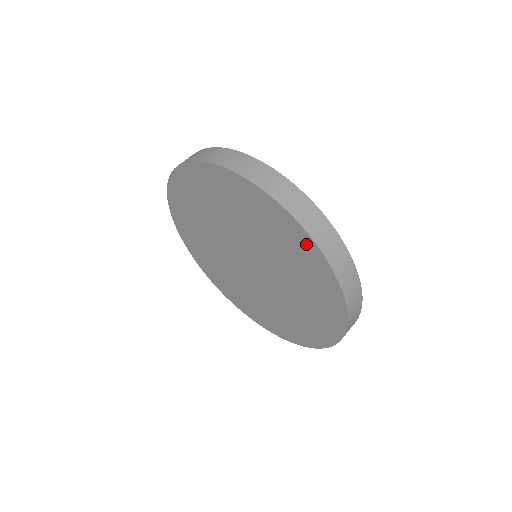
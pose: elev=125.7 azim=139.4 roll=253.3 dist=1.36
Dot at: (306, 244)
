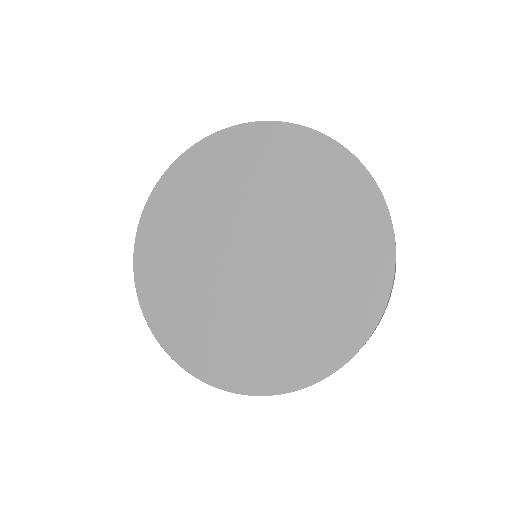
Dot at: (381, 257)
